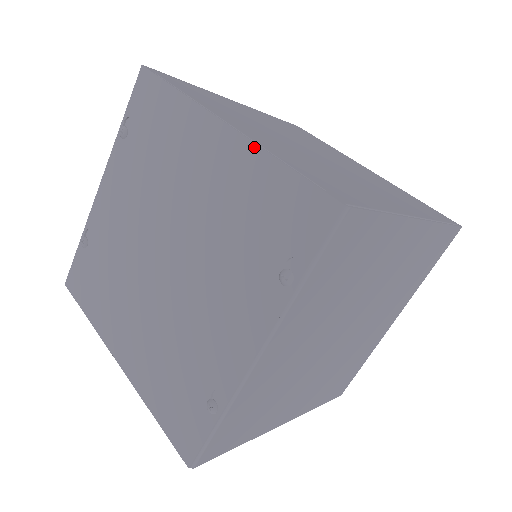
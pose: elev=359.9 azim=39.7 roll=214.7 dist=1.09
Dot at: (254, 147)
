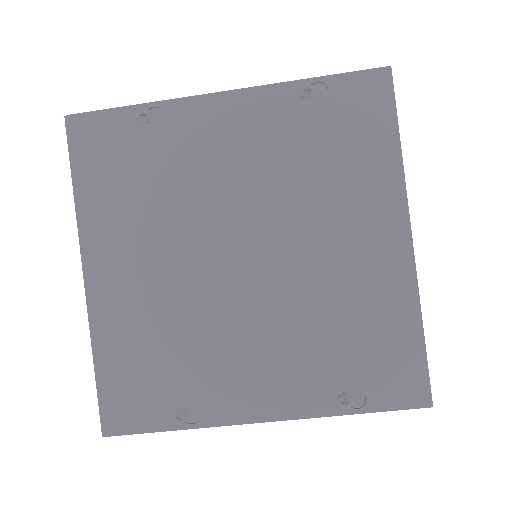
Dot at: (415, 290)
